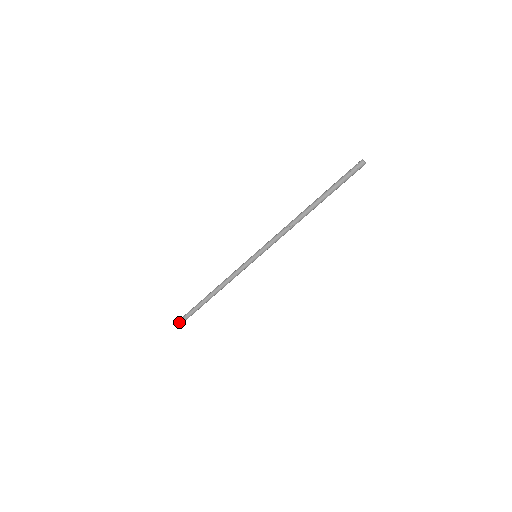
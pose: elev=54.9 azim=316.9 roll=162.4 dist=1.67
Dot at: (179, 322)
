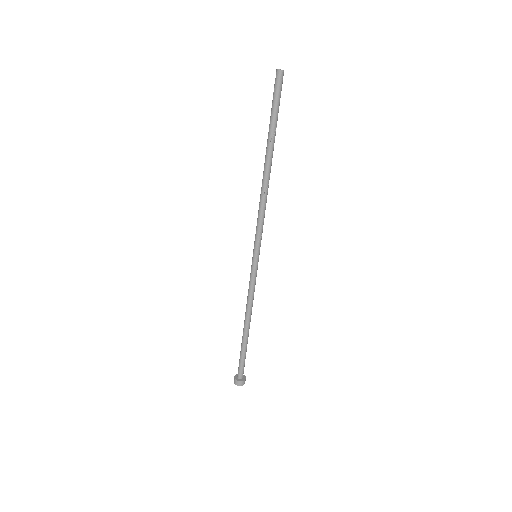
Dot at: (236, 379)
